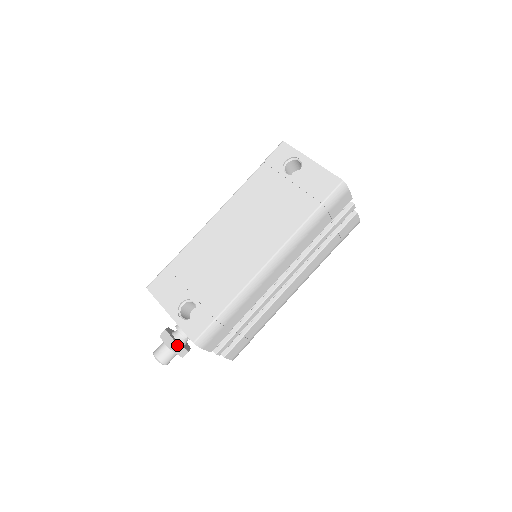
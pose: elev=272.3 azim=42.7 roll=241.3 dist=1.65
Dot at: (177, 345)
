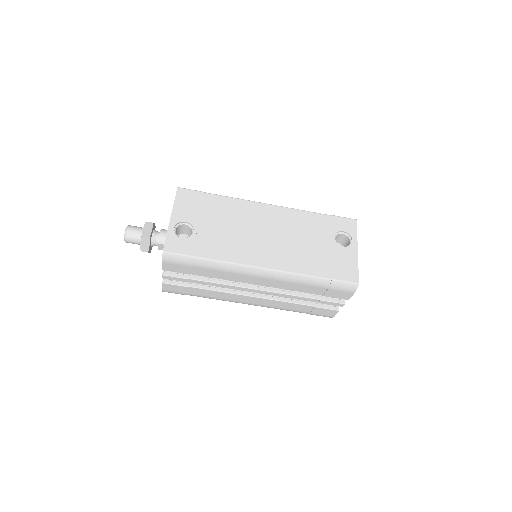
Dot at: (148, 240)
